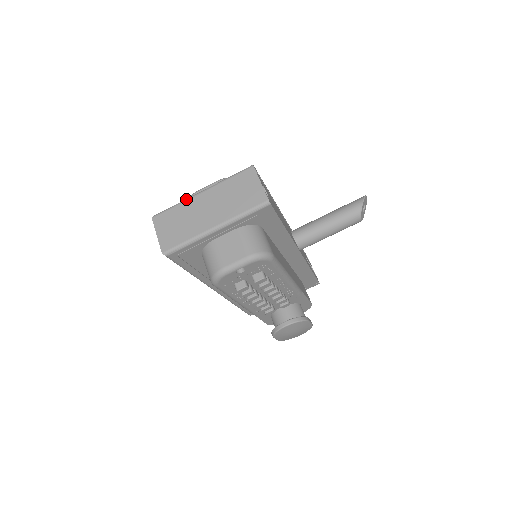
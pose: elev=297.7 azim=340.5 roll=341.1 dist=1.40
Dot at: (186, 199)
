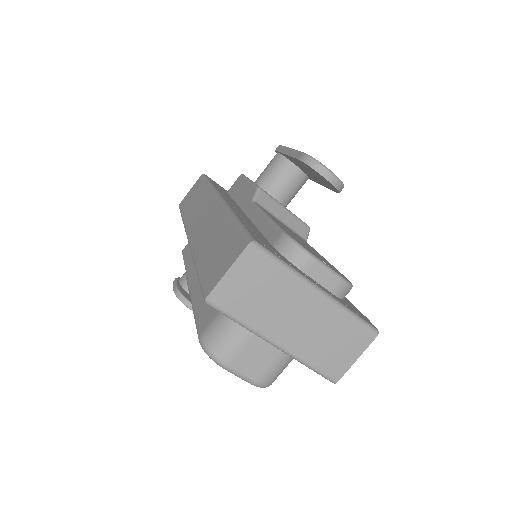
Dot at: (300, 277)
